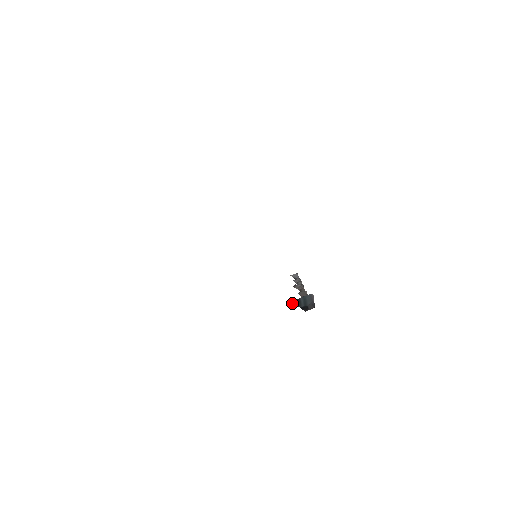
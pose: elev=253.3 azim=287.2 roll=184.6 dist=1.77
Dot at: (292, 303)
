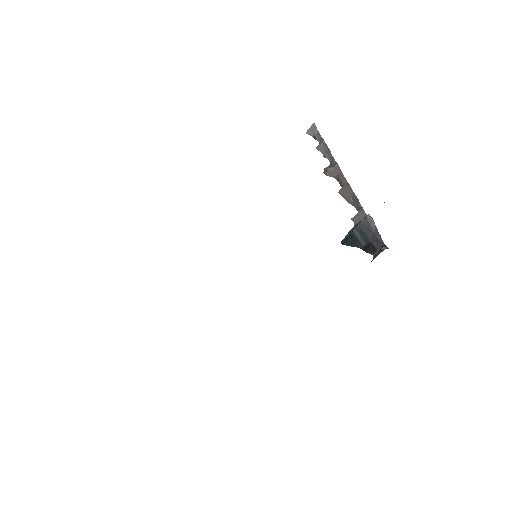
Dot at: occluded
